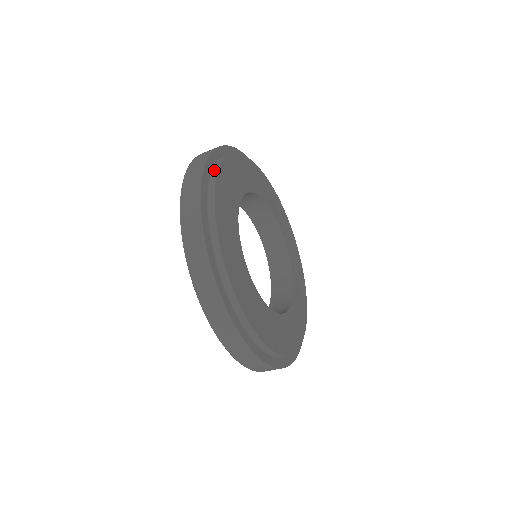
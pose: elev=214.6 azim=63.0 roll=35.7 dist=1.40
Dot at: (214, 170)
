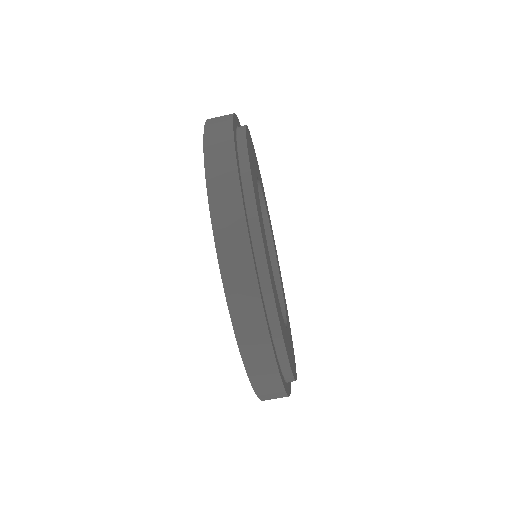
Dot at: (239, 133)
